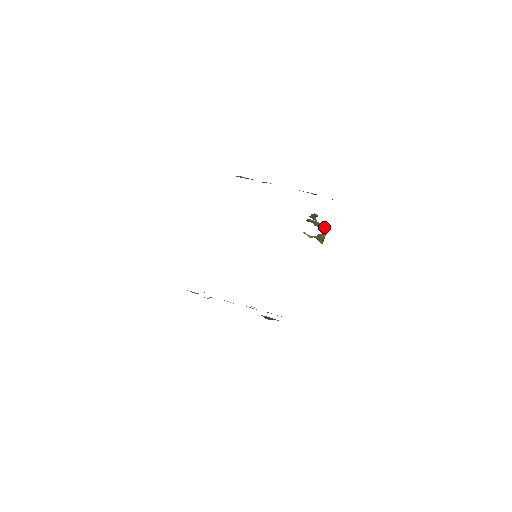
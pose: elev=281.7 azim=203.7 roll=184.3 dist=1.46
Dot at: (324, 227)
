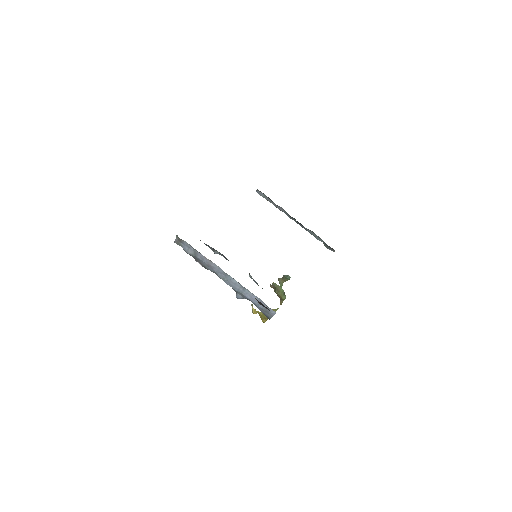
Dot at: (284, 297)
